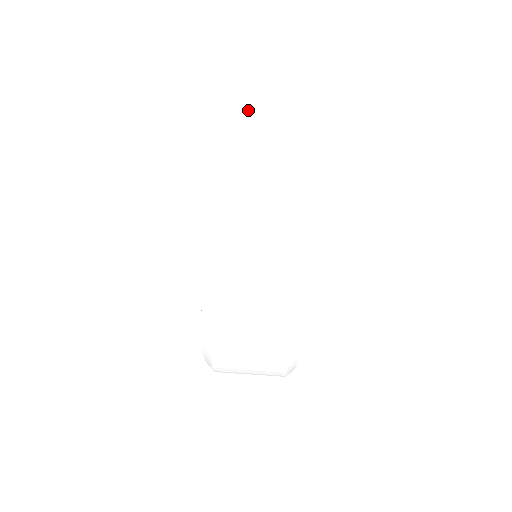
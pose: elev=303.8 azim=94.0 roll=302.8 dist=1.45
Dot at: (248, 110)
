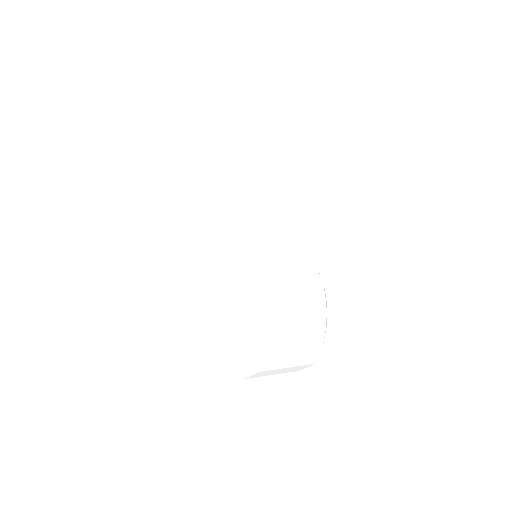
Dot at: (217, 168)
